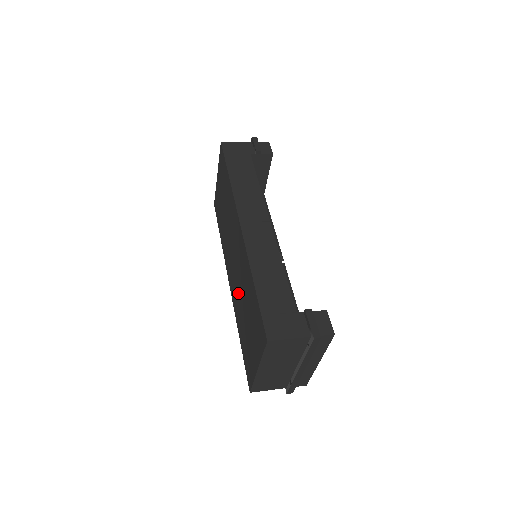
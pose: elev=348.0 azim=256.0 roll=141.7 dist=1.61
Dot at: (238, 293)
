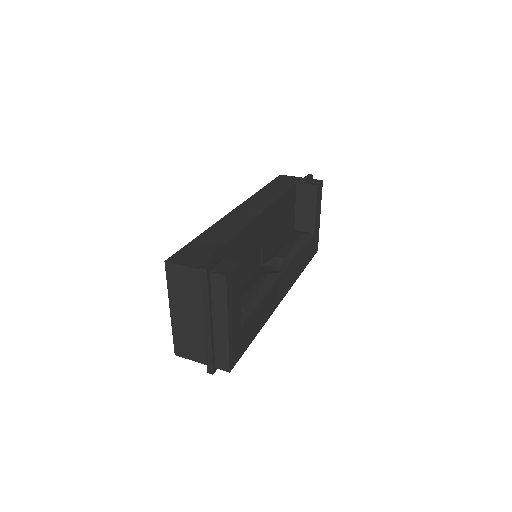
Dot at: occluded
